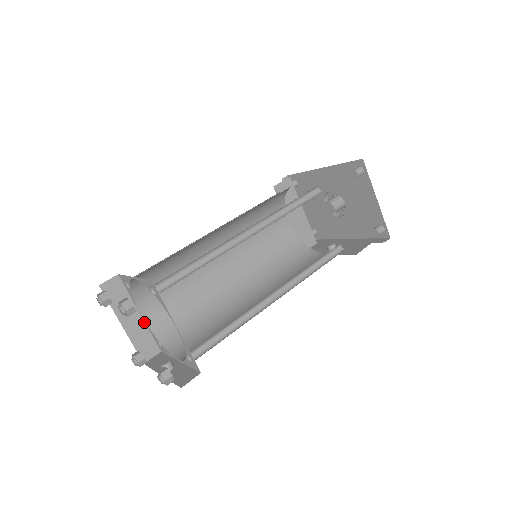
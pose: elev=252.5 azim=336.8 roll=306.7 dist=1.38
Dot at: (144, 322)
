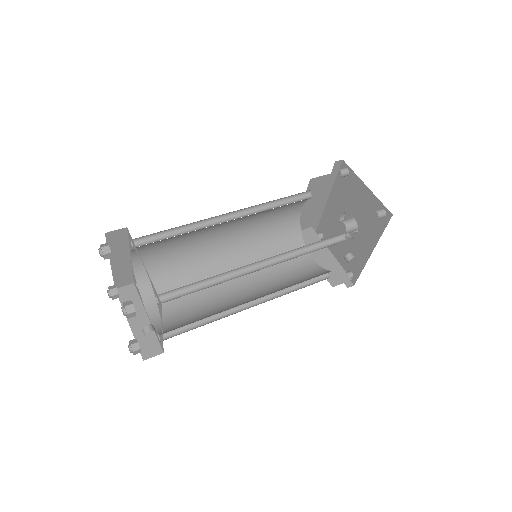
Dot at: occluded
